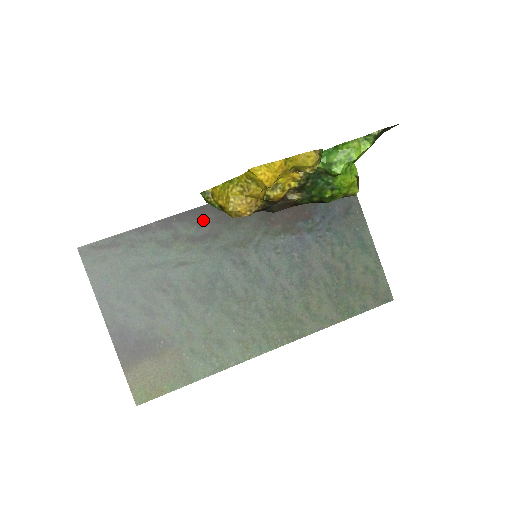
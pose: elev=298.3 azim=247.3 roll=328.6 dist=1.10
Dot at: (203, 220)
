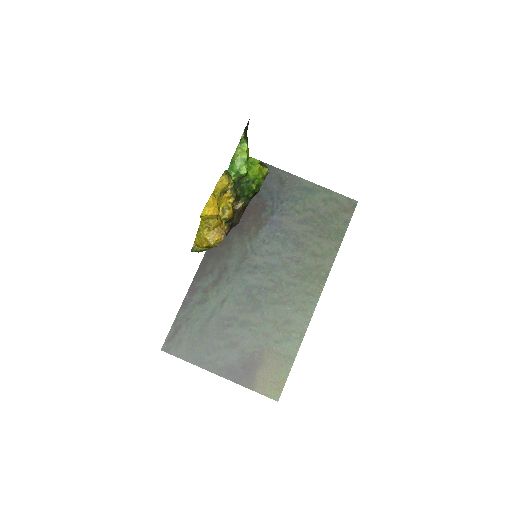
Dot at: (210, 267)
